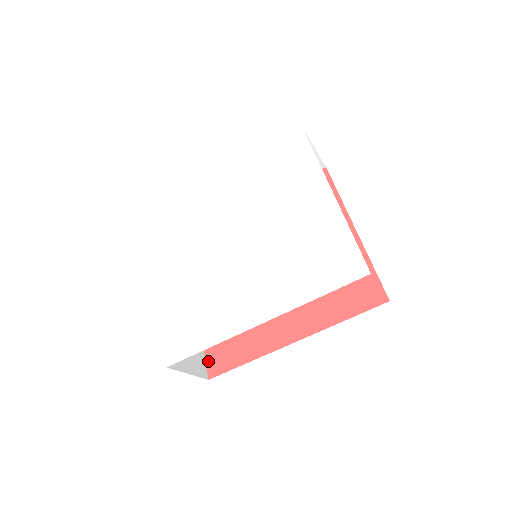
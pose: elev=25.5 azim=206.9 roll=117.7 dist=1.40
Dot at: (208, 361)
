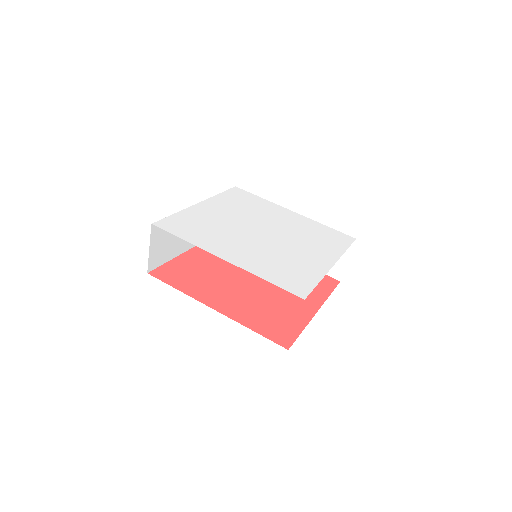
Dot at: (160, 268)
